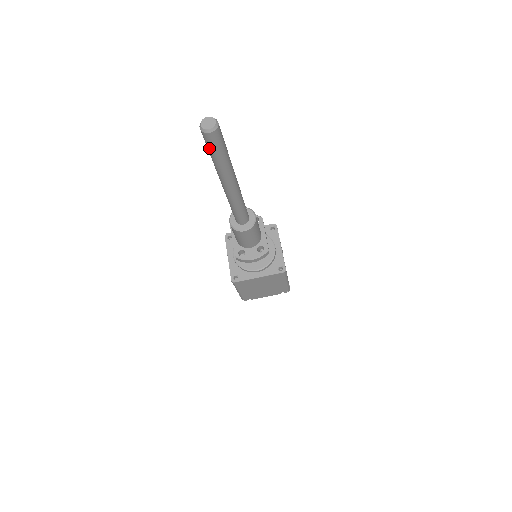
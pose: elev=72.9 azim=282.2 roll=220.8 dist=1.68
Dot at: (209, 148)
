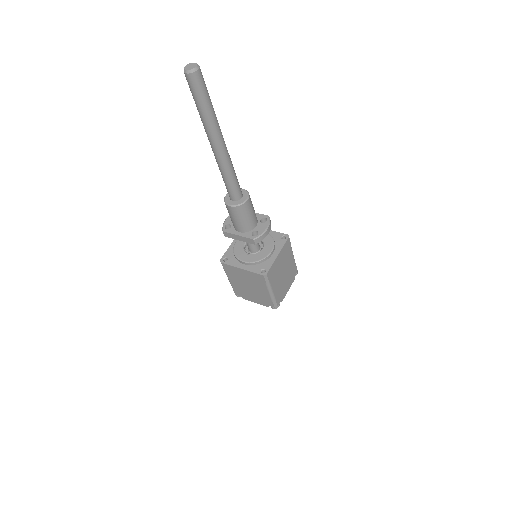
Dot at: (200, 94)
